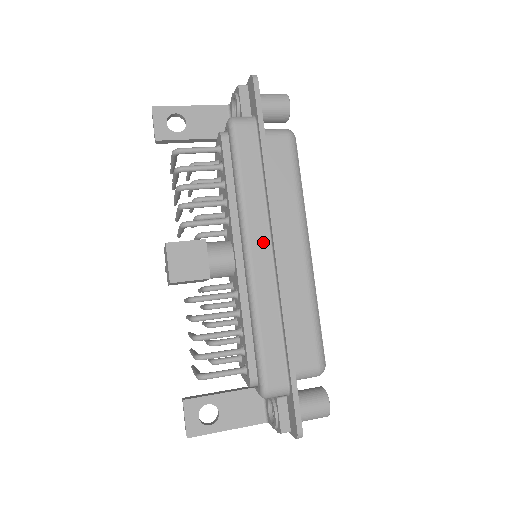
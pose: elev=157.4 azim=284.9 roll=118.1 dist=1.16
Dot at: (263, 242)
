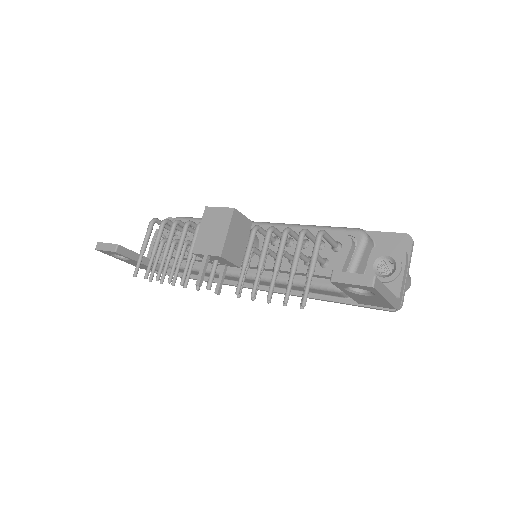
Dot at: occluded
